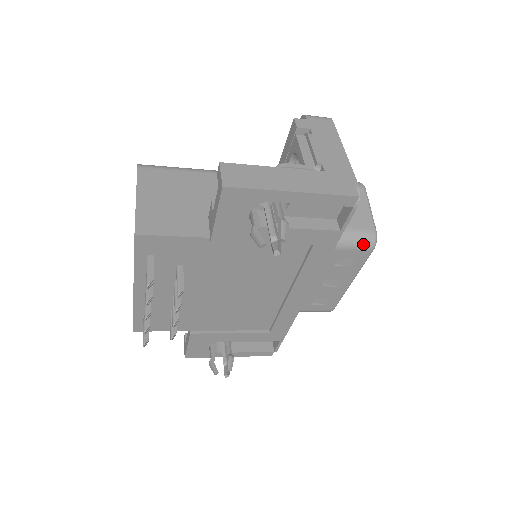
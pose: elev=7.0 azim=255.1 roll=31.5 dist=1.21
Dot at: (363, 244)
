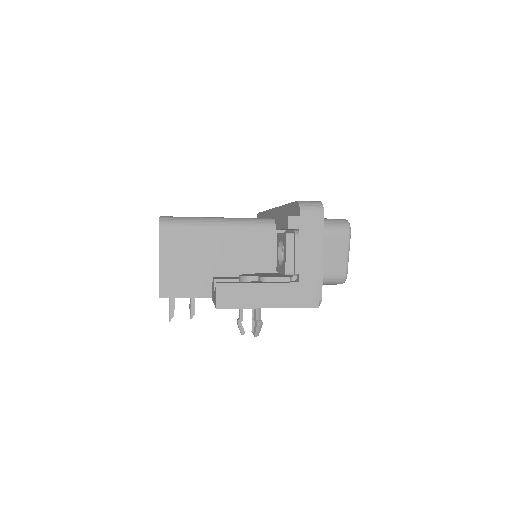
Dot at: (334, 283)
